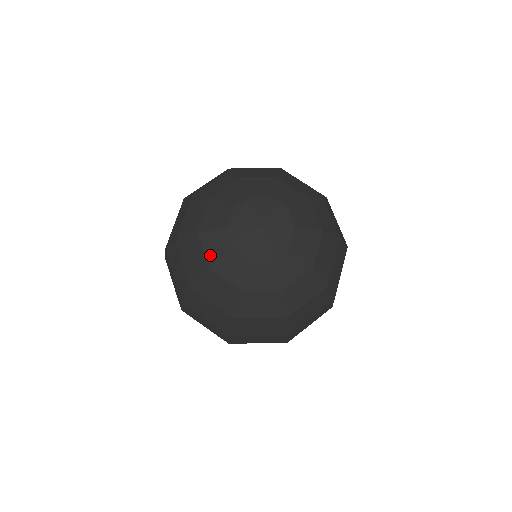
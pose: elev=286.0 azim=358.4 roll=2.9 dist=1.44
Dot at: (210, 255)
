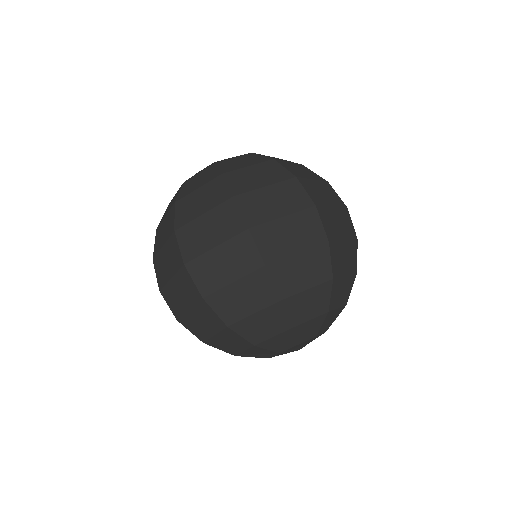
Dot at: occluded
